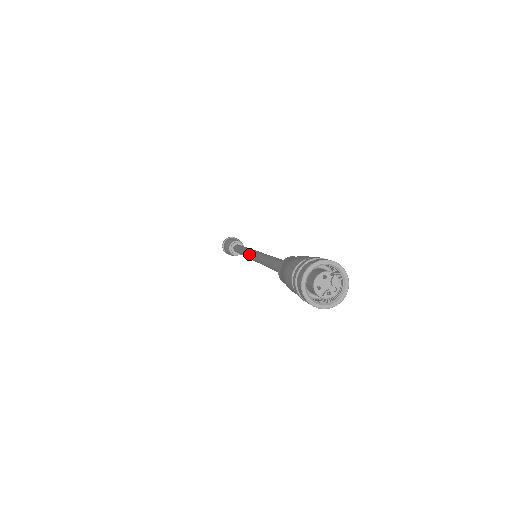
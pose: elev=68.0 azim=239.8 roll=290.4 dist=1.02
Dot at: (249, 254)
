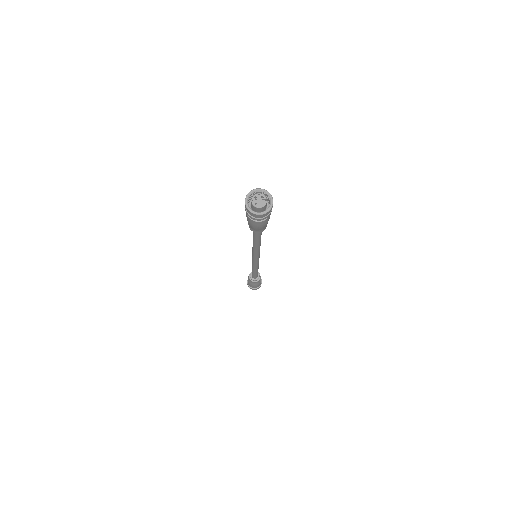
Dot at: occluded
